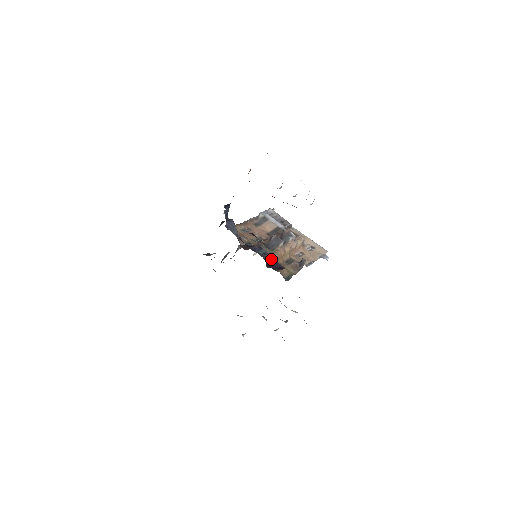
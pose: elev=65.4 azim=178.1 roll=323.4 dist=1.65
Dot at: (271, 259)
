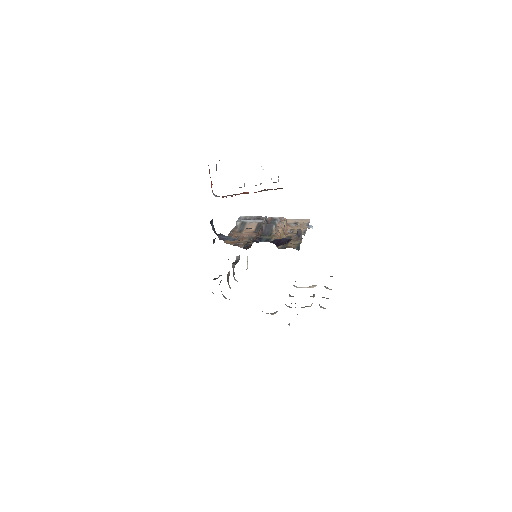
Dot at: (276, 239)
